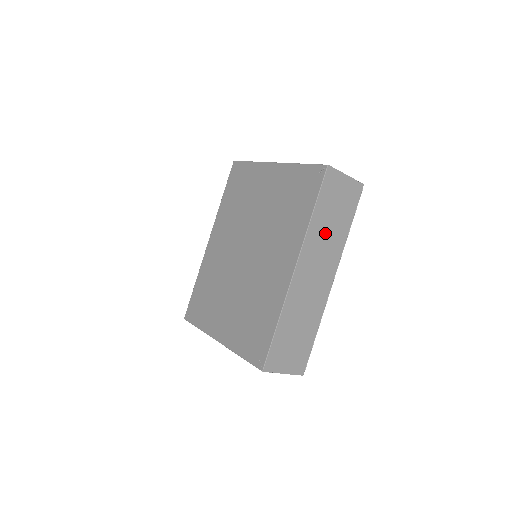
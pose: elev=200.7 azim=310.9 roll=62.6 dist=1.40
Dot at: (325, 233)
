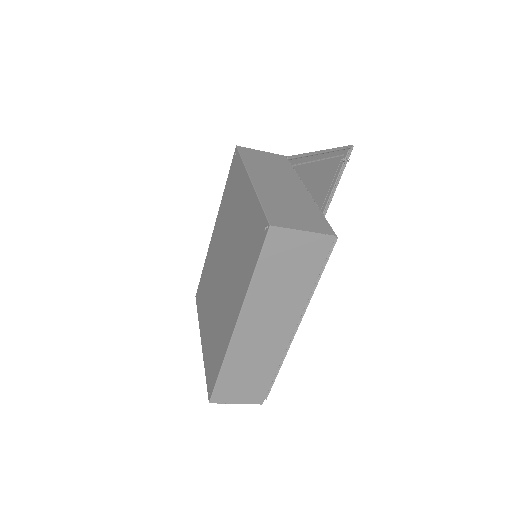
Dot at: (275, 292)
